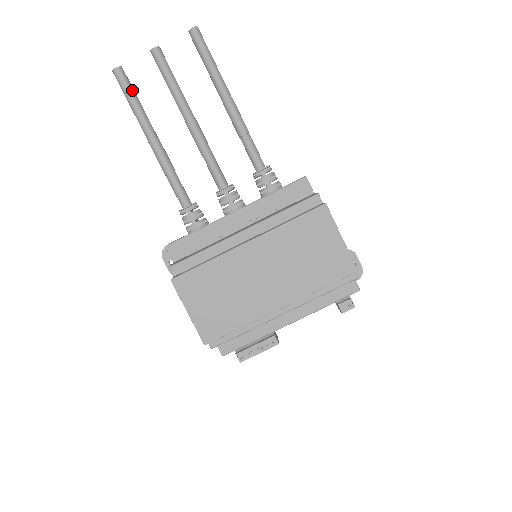
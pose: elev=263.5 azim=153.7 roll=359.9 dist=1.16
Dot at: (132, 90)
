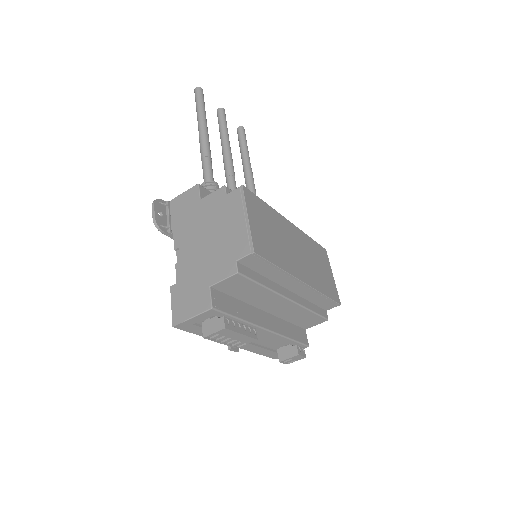
Dot at: (204, 105)
